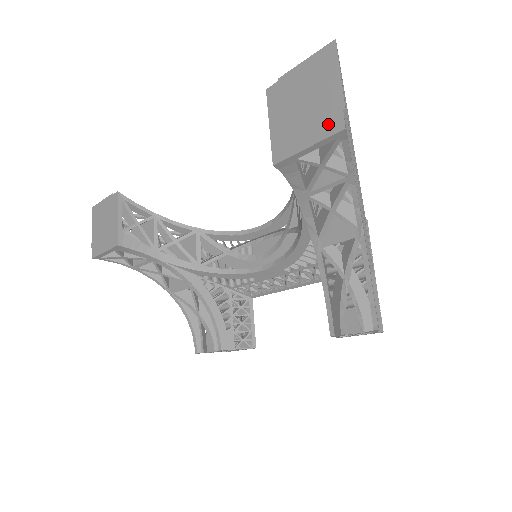
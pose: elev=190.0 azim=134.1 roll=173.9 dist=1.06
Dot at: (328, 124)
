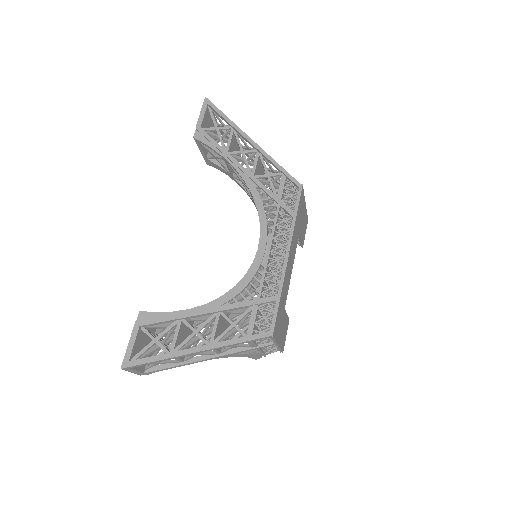
Dot at: occluded
